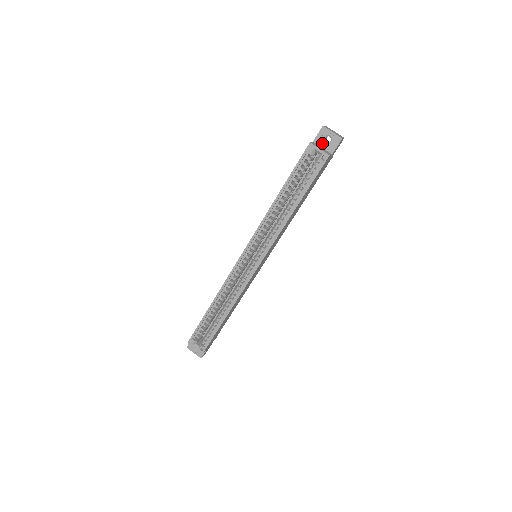
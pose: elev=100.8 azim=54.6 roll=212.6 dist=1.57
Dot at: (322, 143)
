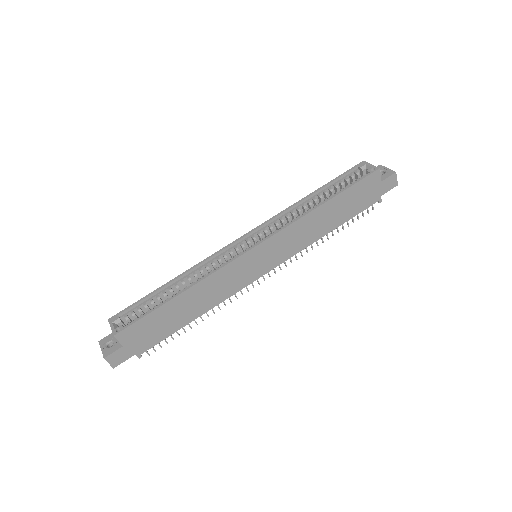
Dot at: occluded
